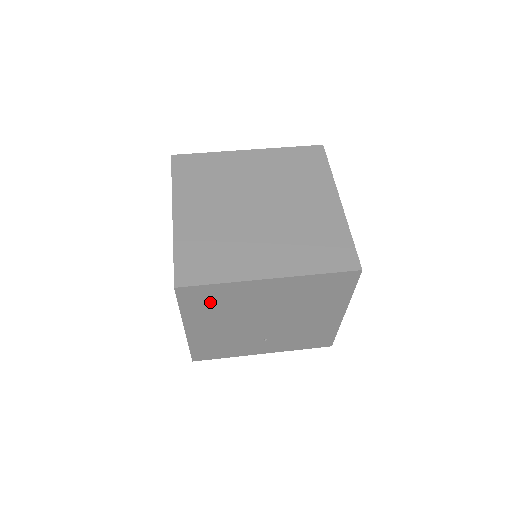
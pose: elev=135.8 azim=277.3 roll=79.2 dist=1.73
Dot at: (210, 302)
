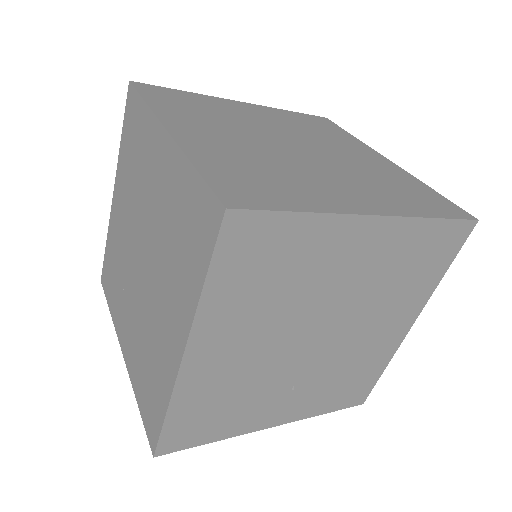
Dot at: (264, 269)
